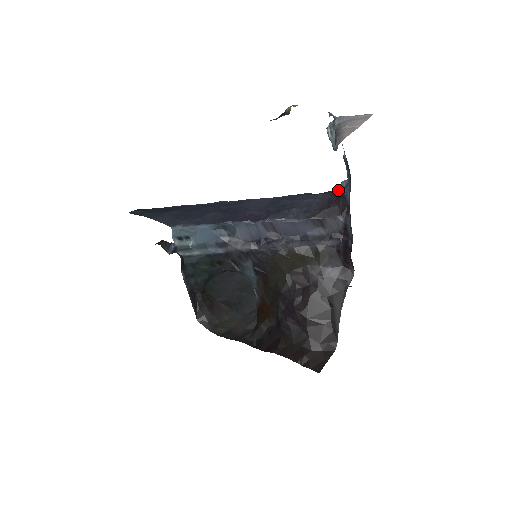
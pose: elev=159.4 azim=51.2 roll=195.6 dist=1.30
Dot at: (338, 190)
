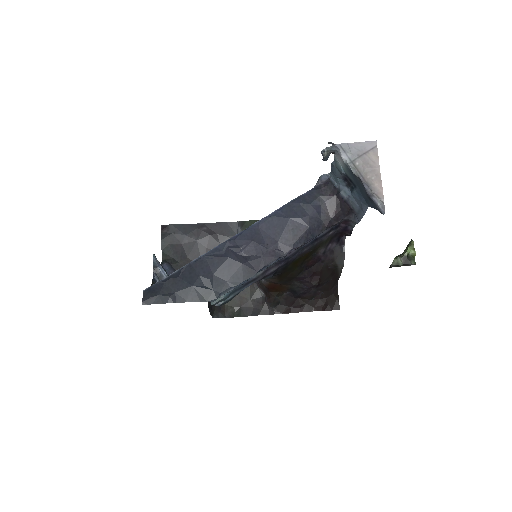
Dot at: (329, 190)
